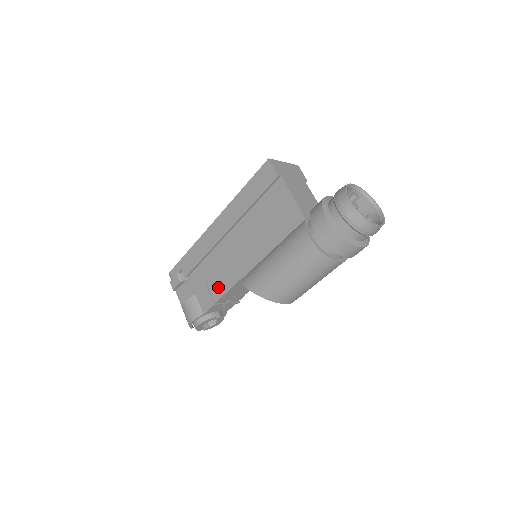
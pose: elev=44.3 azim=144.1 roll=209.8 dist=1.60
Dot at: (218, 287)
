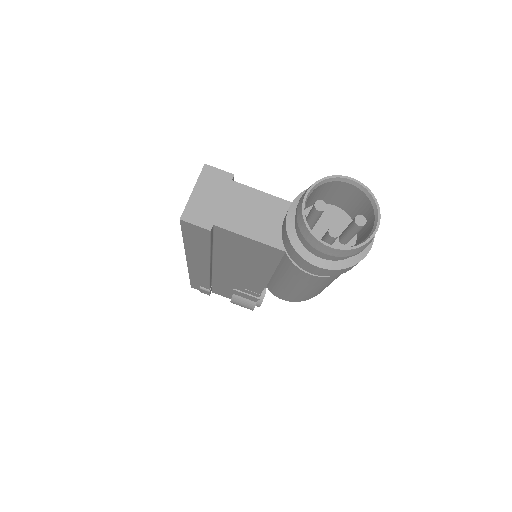
Dot at: (249, 290)
